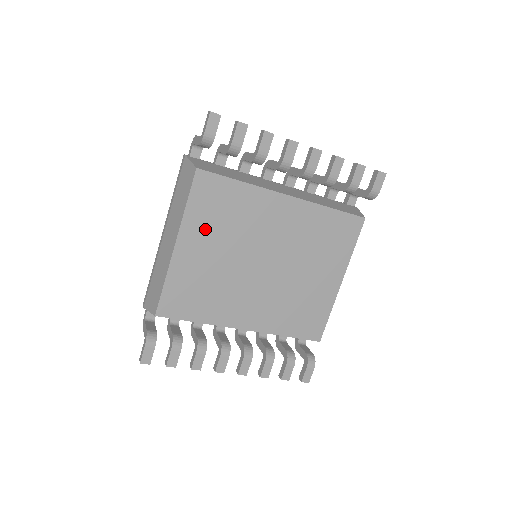
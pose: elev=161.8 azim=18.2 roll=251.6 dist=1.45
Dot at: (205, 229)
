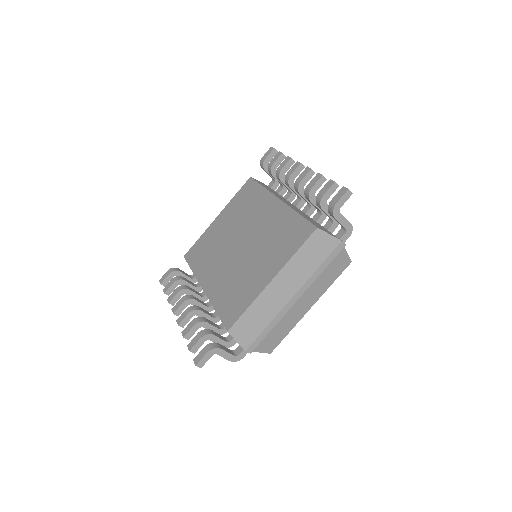
Dot at: (232, 212)
